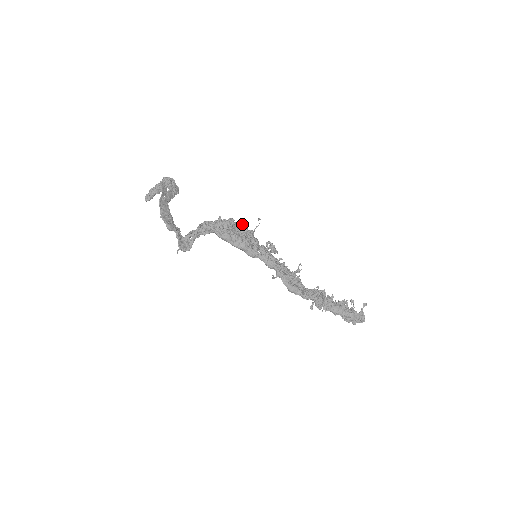
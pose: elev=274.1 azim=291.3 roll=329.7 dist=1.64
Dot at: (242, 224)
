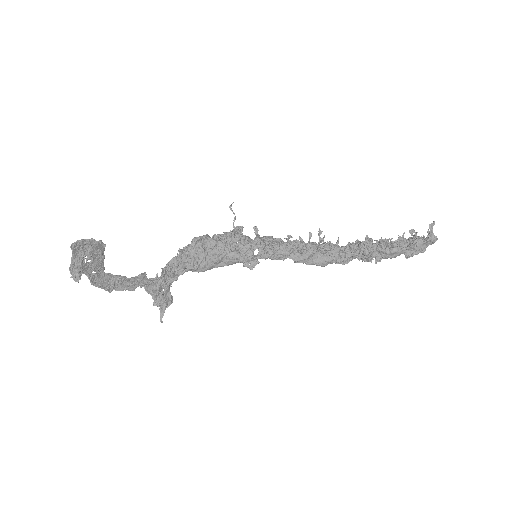
Dot at: (213, 236)
